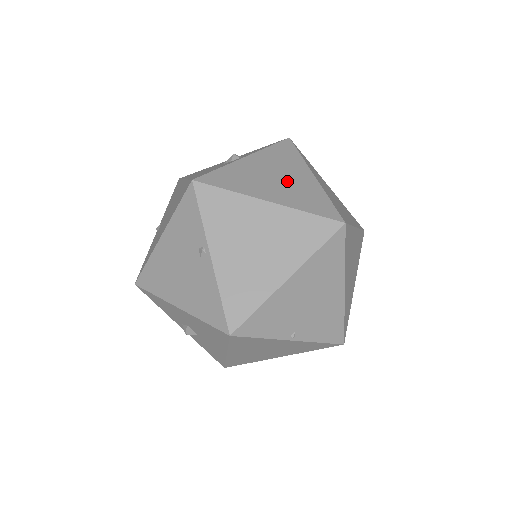
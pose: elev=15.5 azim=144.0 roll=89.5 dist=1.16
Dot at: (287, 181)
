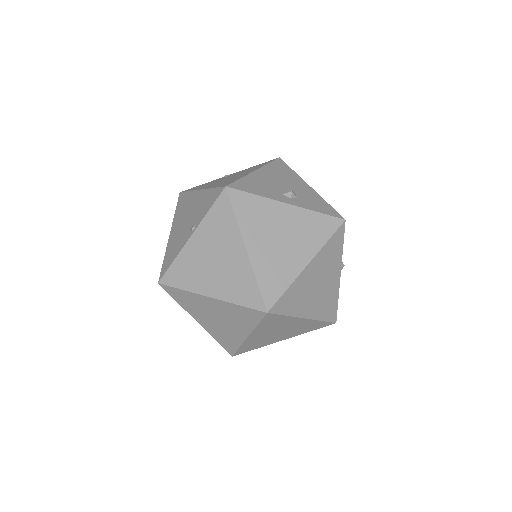
Dot at: (283, 248)
